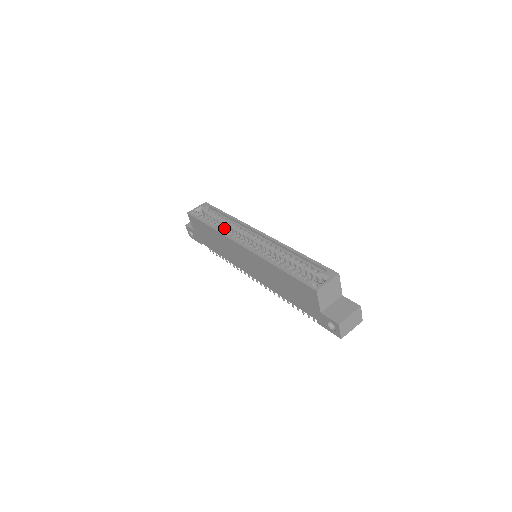
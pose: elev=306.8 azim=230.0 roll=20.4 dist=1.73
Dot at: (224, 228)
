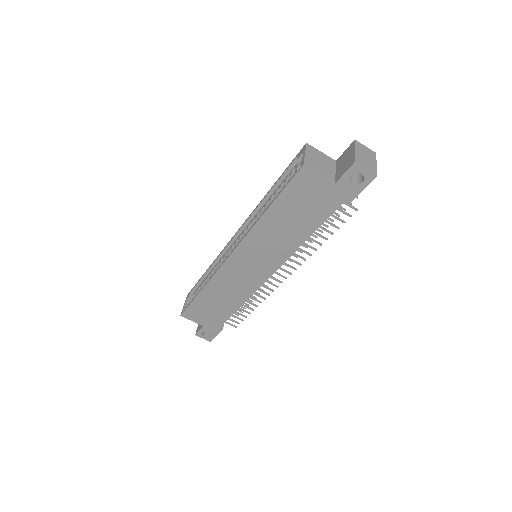
Dot at: occluded
